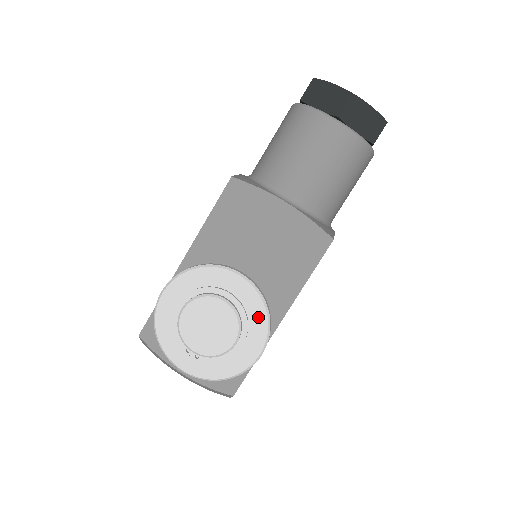
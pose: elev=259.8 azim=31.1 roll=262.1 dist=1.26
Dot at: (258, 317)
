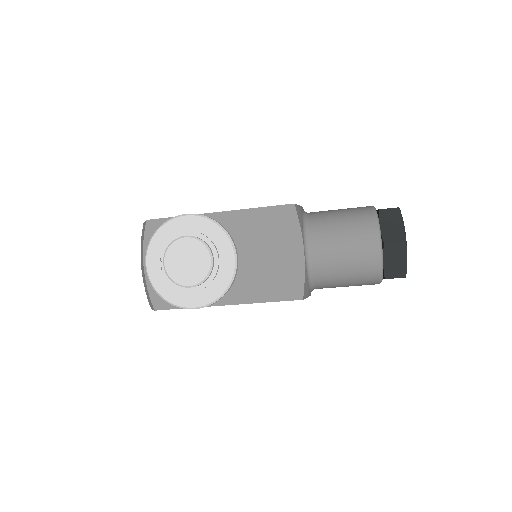
Dot at: (217, 289)
